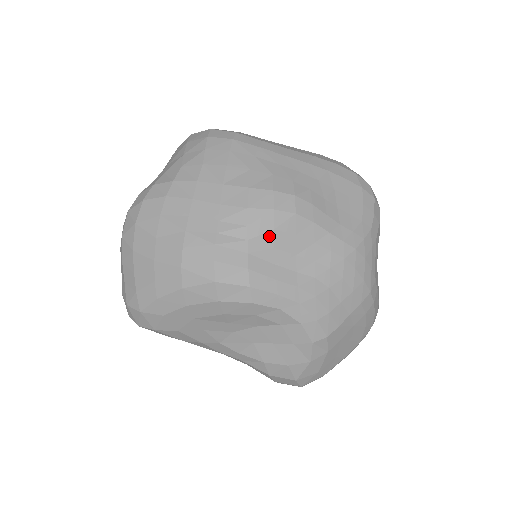
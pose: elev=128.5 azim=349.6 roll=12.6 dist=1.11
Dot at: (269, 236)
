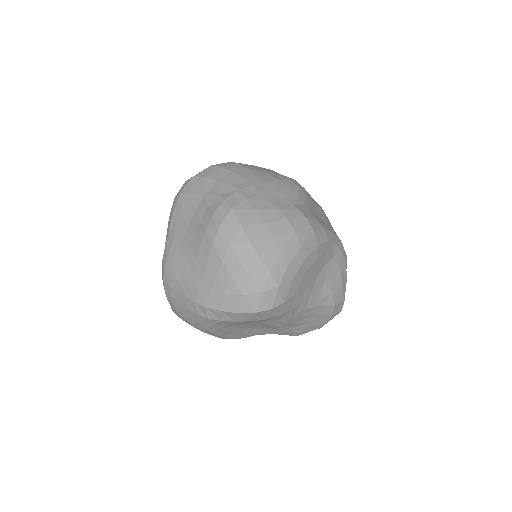
Dot at: (307, 201)
